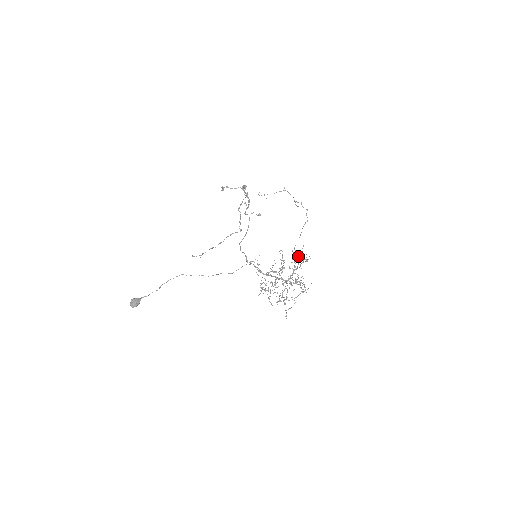
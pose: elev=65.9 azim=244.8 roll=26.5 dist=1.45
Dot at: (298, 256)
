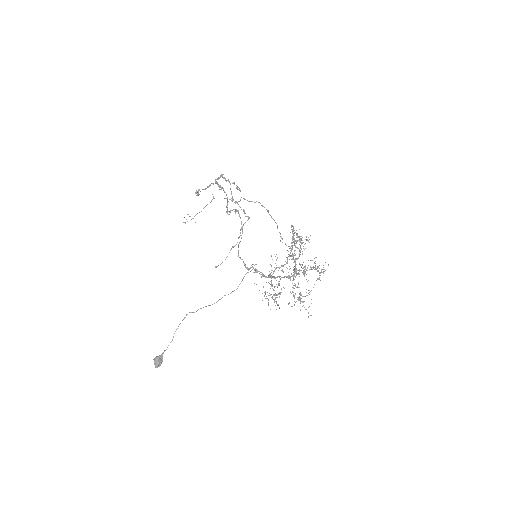
Dot at: (298, 237)
